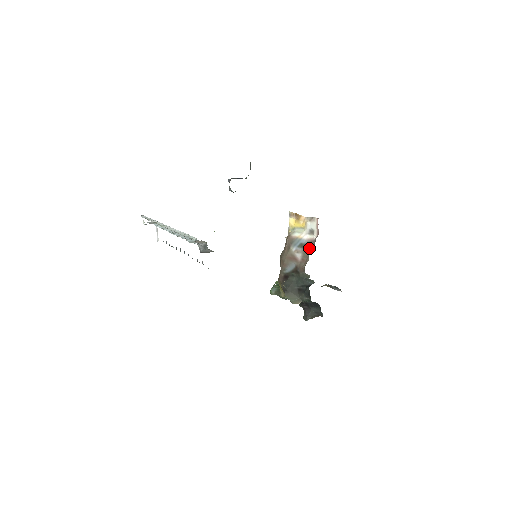
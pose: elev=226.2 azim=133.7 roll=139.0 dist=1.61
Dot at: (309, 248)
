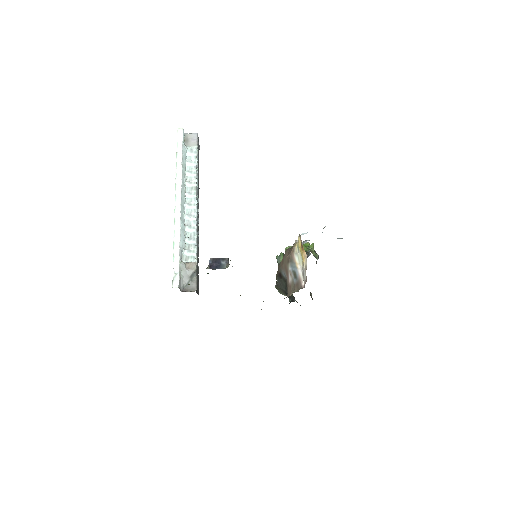
Dot at: (296, 286)
